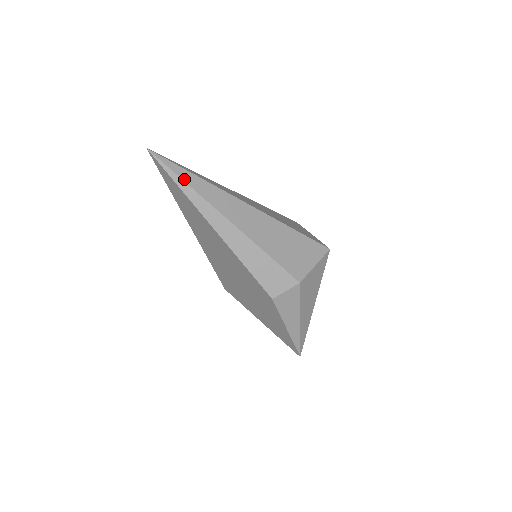
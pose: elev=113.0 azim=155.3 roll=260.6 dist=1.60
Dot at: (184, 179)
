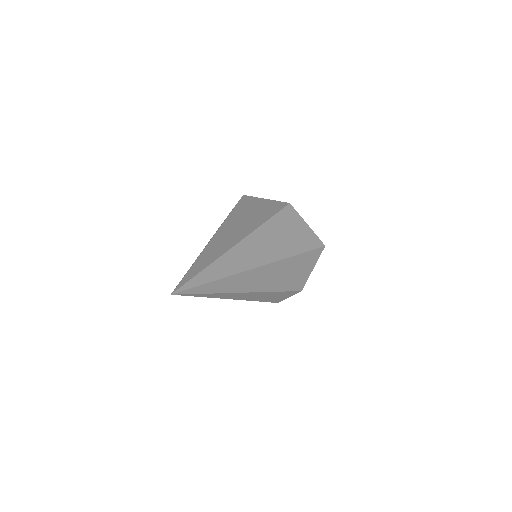
Dot at: (209, 292)
